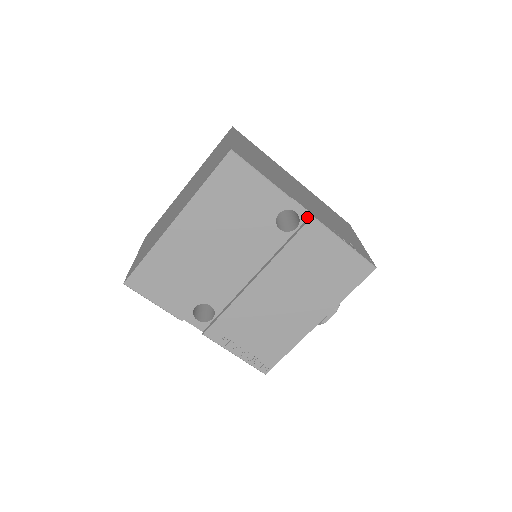
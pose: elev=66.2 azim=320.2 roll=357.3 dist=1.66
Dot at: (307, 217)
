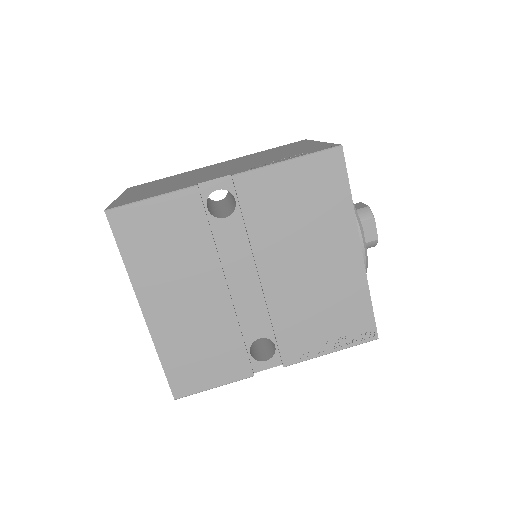
Dot at: (231, 182)
